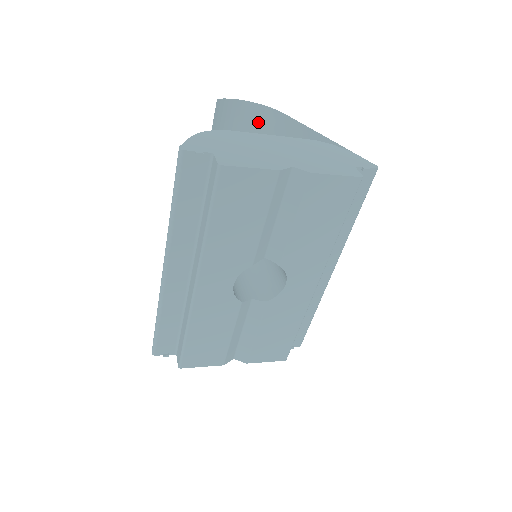
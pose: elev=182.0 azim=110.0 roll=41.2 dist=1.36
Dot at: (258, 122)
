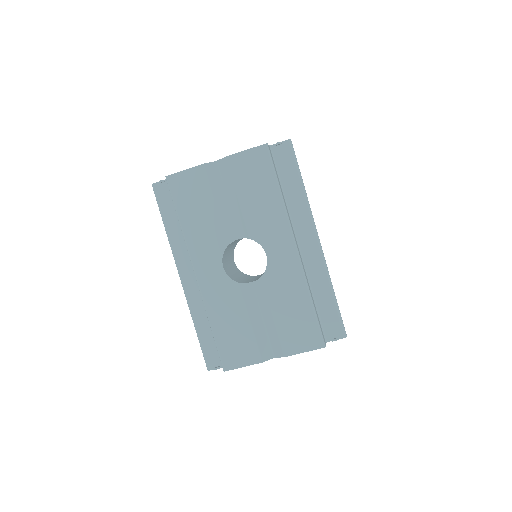
Dot at: occluded
